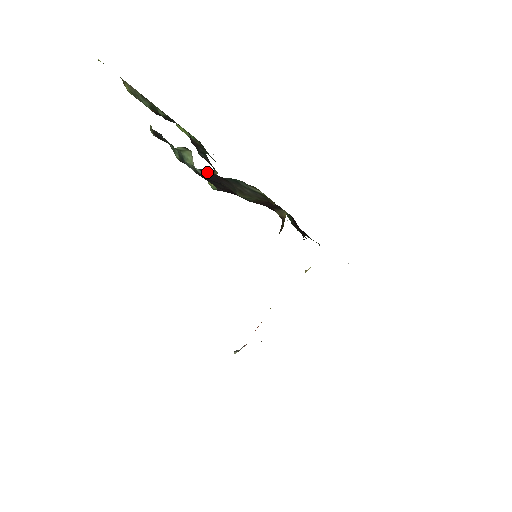
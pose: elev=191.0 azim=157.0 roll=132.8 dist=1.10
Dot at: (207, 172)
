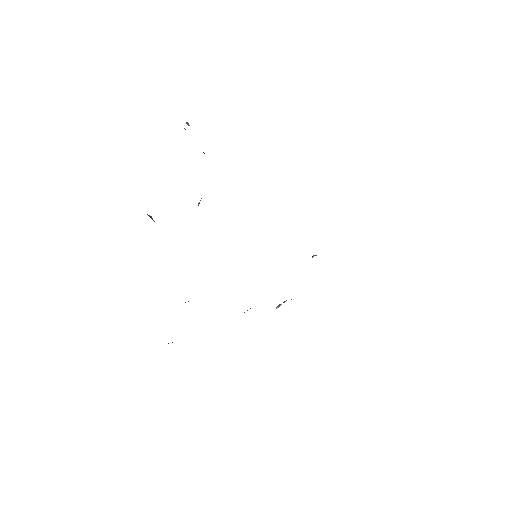
Dot at: occluded
